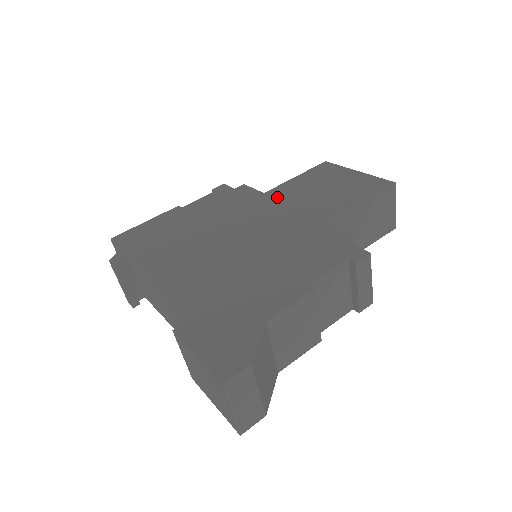
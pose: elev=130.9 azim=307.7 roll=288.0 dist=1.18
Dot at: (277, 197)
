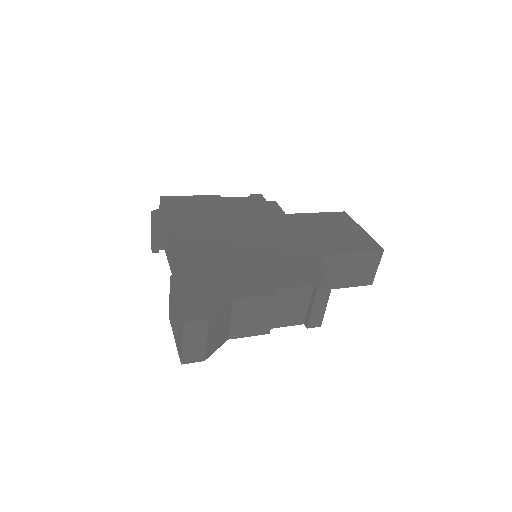
Dot at: (293, 221)
